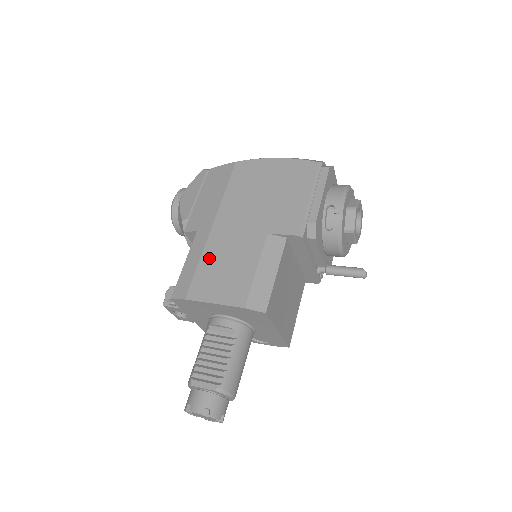
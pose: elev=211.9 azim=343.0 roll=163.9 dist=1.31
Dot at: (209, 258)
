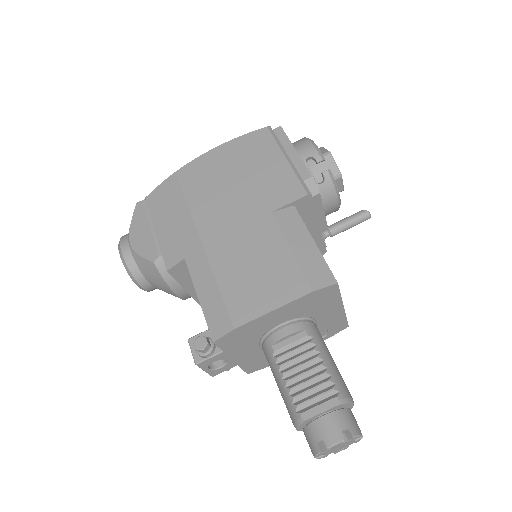
Dot at: (226, 272)
